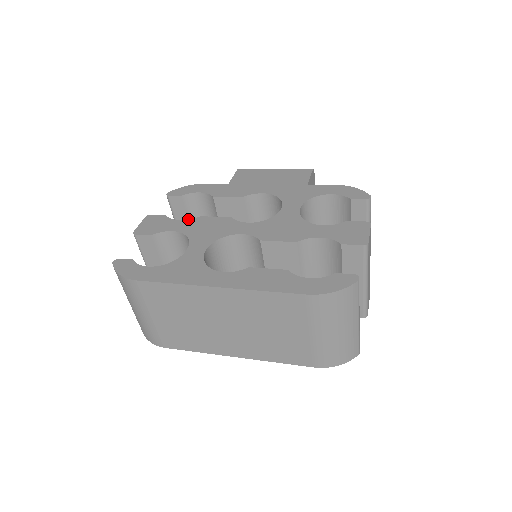
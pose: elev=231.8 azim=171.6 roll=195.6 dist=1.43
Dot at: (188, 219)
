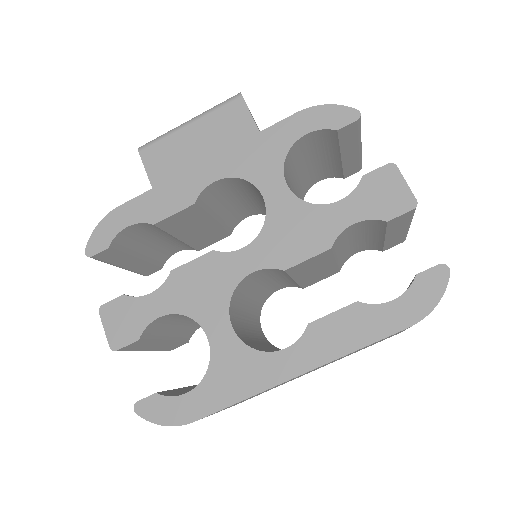
Dot at: (130, 255)
